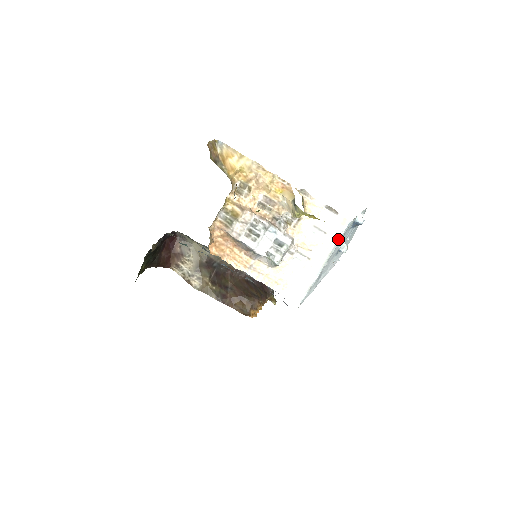
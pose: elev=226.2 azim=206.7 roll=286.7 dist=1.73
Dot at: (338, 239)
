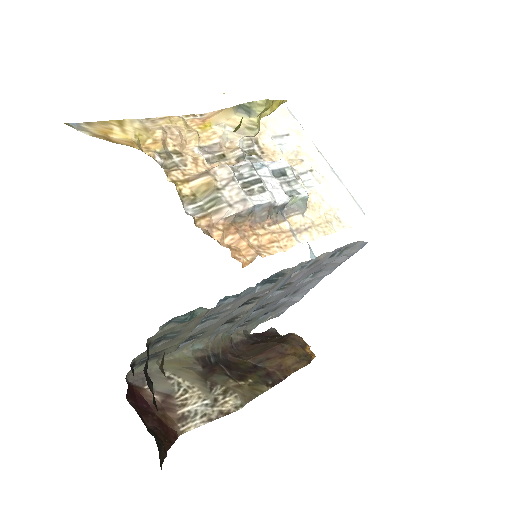
Dot at: (303, 129)
